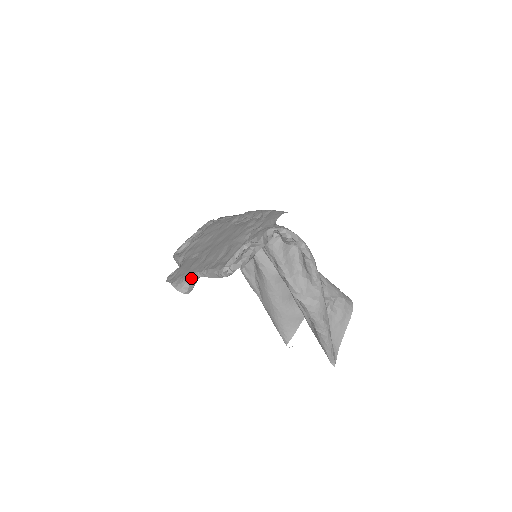
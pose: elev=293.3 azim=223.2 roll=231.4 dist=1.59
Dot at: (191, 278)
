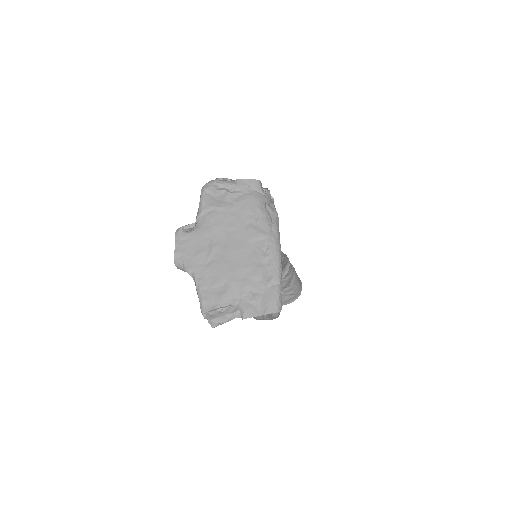
Dot at: (188, 272)
